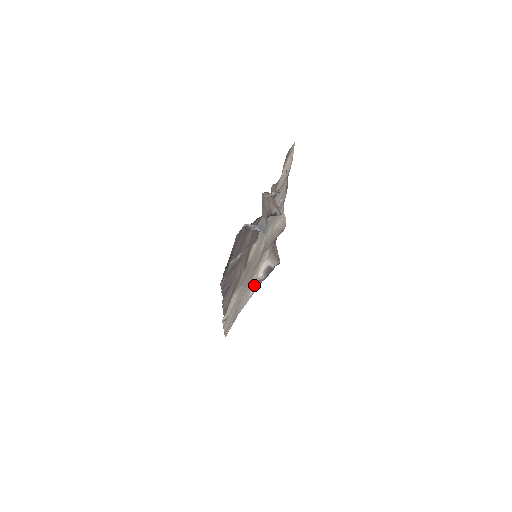
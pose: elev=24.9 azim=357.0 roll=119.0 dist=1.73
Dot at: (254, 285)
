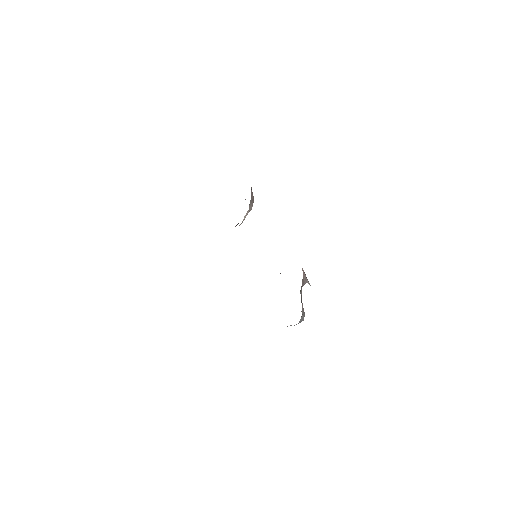
Dot at: occluded
